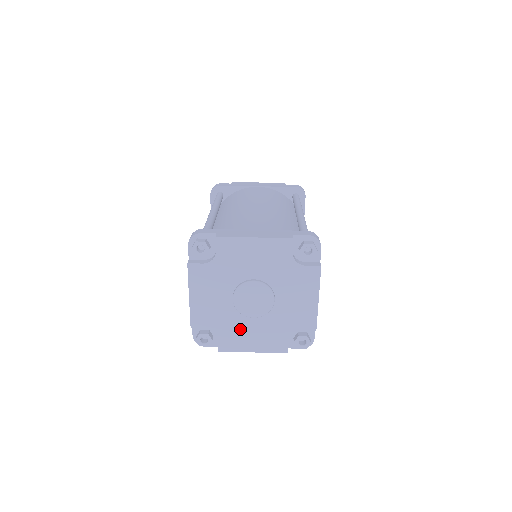
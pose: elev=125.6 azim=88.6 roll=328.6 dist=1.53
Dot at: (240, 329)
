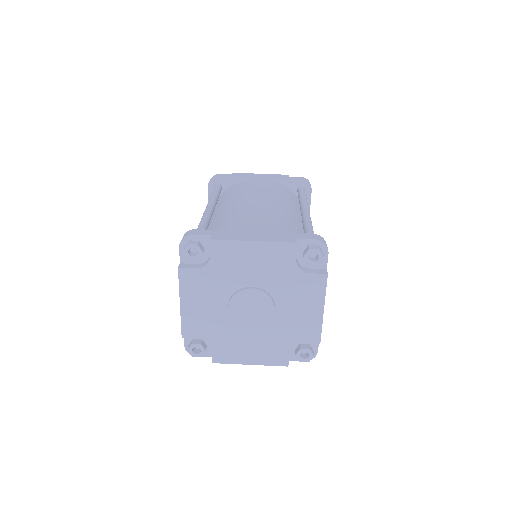
Dot at: (236, 340)
